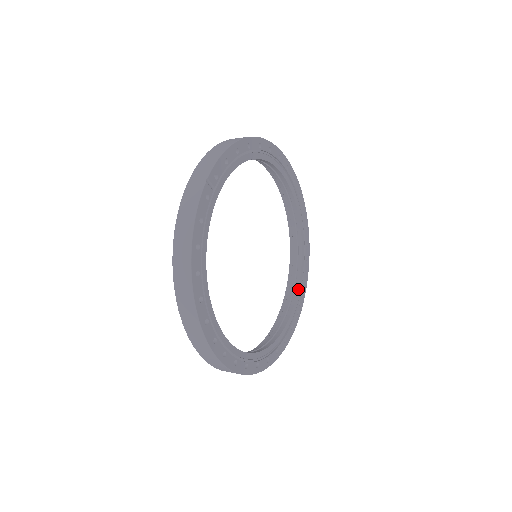
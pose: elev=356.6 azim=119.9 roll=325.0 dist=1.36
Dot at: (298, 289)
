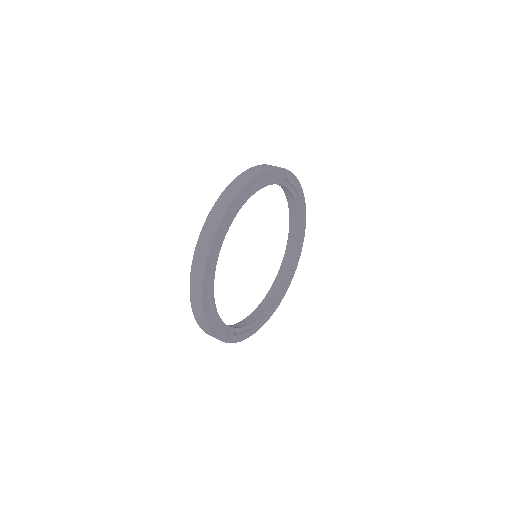
Dot at: (298, 216)
